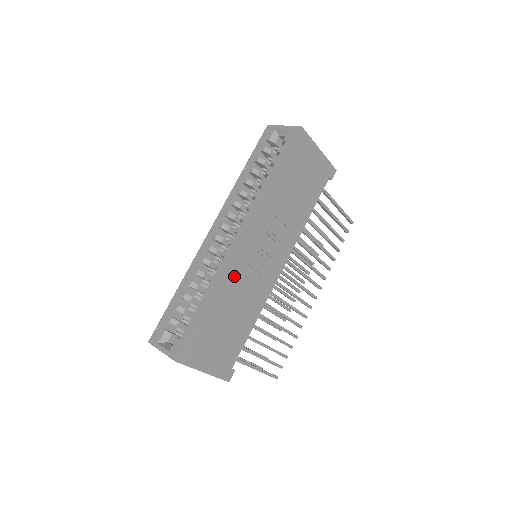
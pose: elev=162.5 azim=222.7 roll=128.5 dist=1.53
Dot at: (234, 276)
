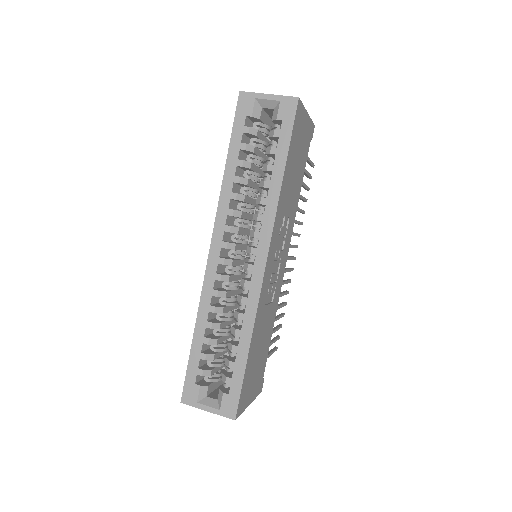
Dot at: (262, 303)
